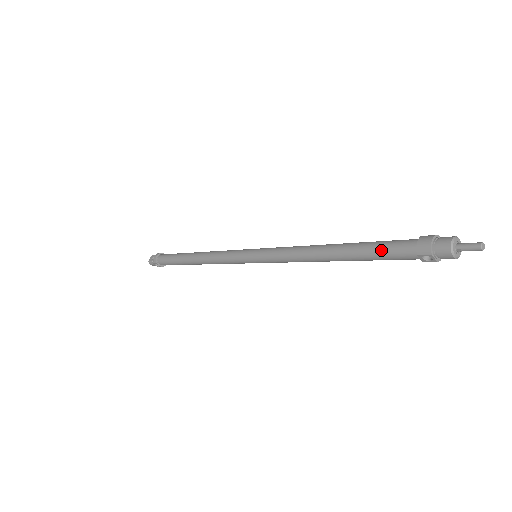
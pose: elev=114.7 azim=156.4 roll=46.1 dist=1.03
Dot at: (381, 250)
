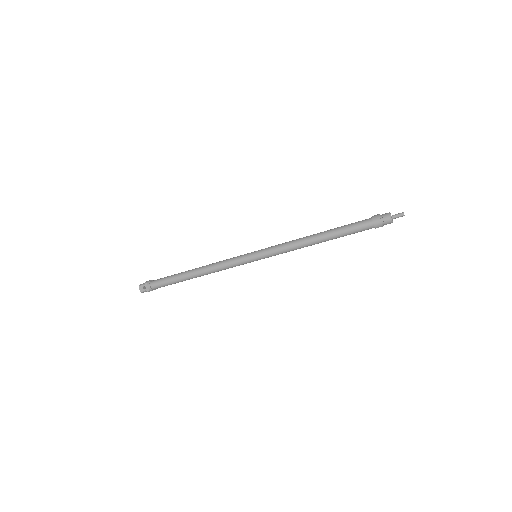
Dot at: (353, 232)
